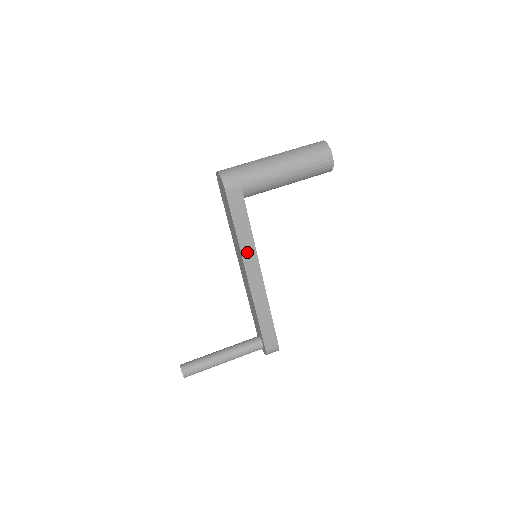
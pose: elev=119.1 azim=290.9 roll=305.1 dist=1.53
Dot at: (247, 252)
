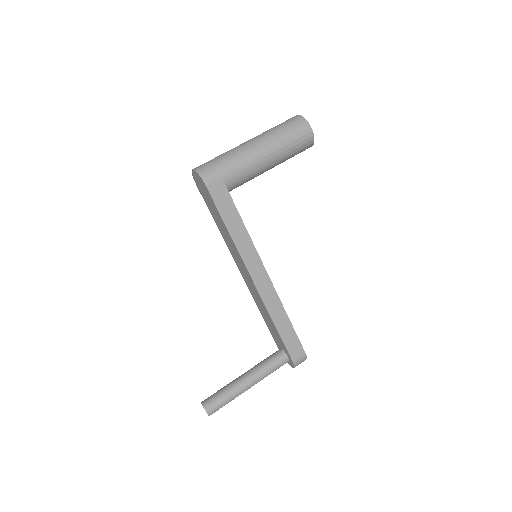
Dot at: (245, 251)
